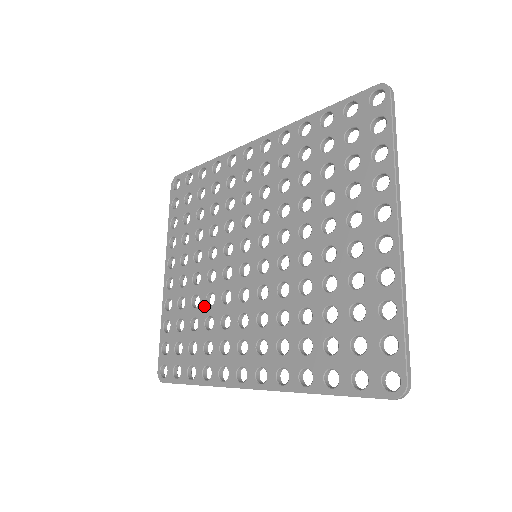
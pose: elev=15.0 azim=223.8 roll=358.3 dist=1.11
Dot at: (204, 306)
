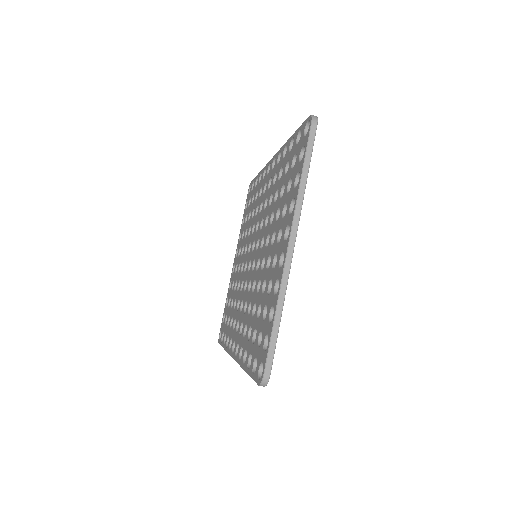
Dot at: (236, 290)
